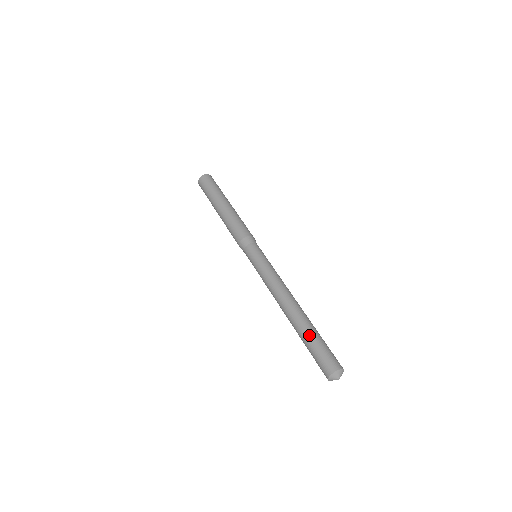
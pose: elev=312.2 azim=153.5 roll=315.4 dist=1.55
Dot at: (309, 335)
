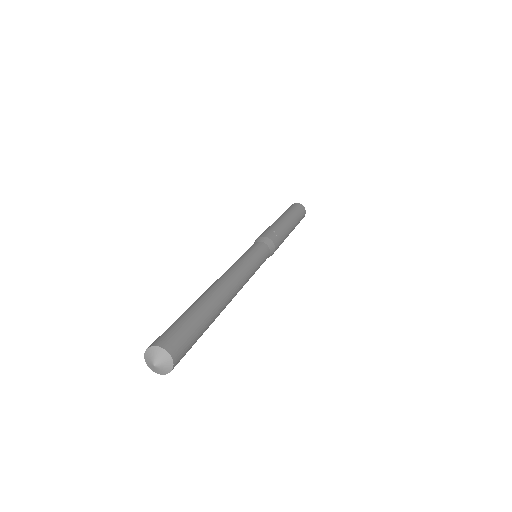
Dot at: (187, 310)
